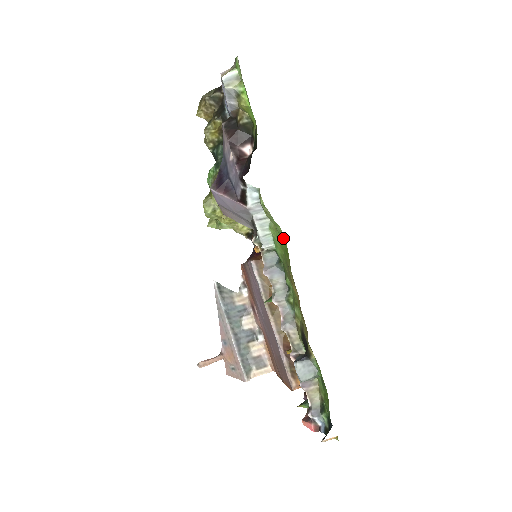
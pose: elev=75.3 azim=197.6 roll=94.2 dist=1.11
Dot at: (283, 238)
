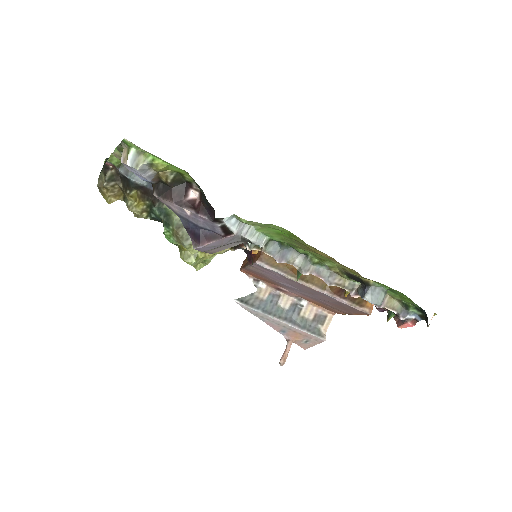
Dot at: (281, 229)
